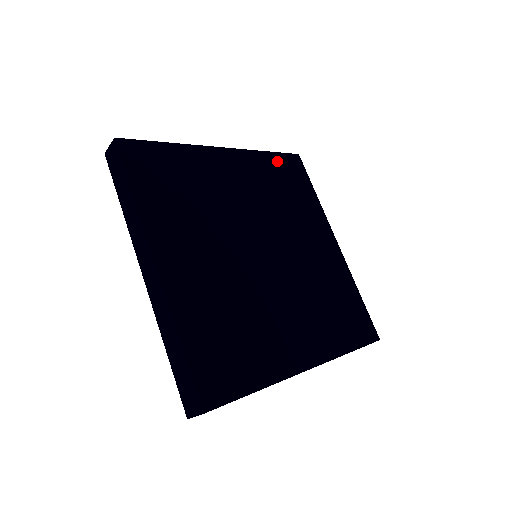
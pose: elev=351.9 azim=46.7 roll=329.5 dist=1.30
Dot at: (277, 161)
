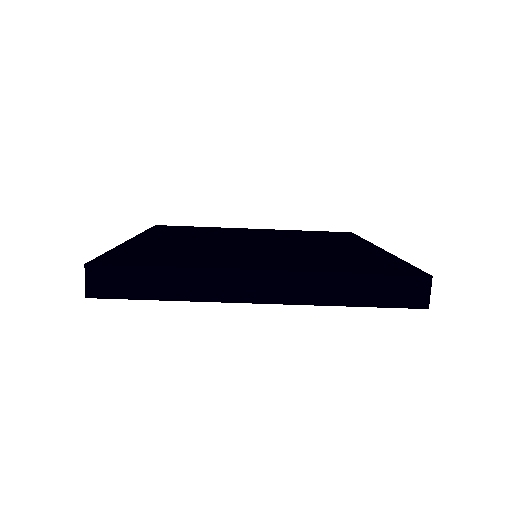
Dot at: (317, 232)
